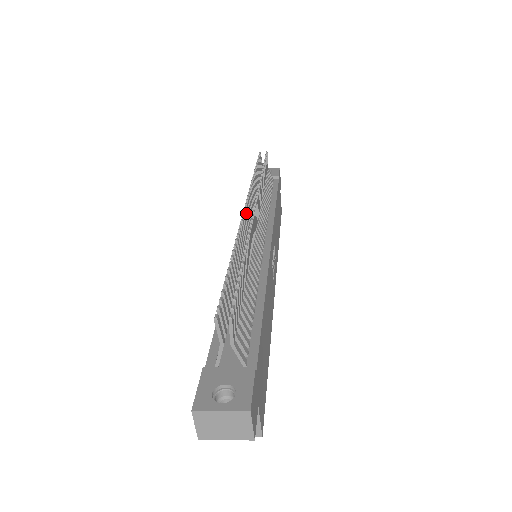
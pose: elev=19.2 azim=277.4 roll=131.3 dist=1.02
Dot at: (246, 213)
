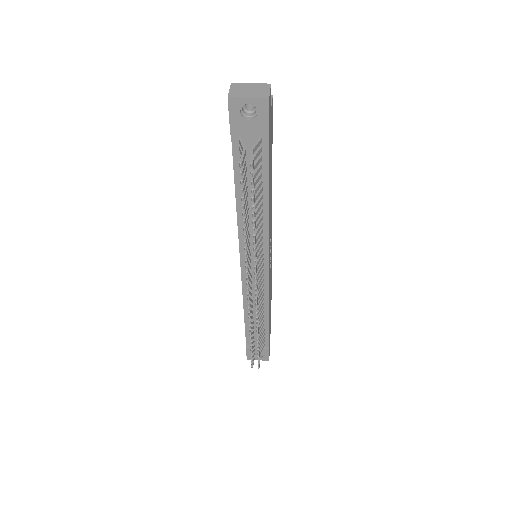
Dot at: (249, 292)
